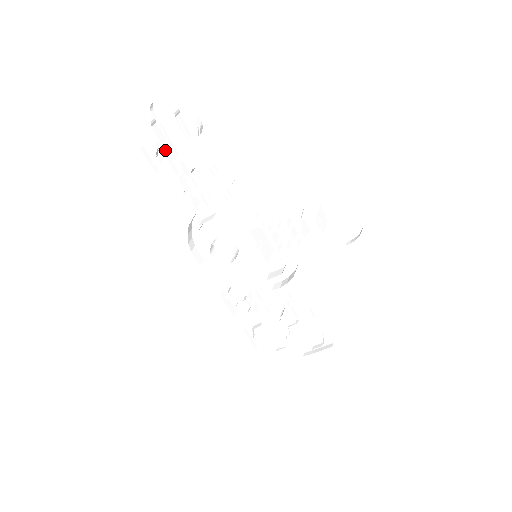
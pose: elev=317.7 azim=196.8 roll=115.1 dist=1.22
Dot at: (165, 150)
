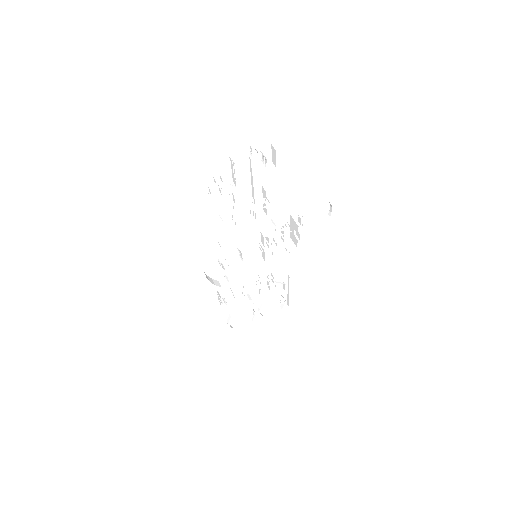
Dot at: (217, 183)
